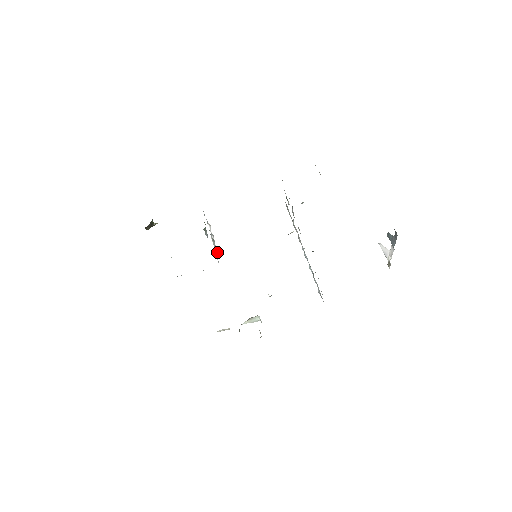
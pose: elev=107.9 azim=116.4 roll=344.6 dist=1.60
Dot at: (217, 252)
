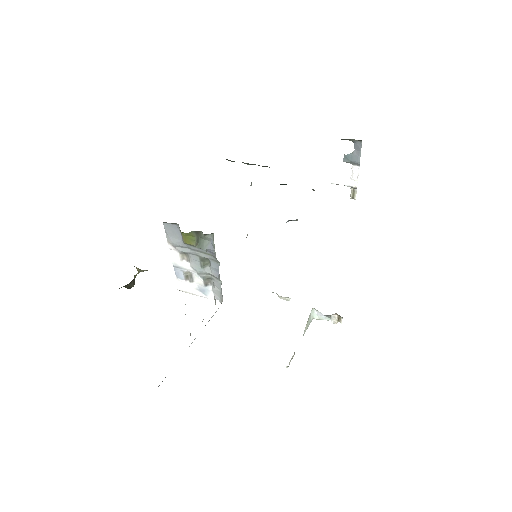
Dot at: (208, 288)
